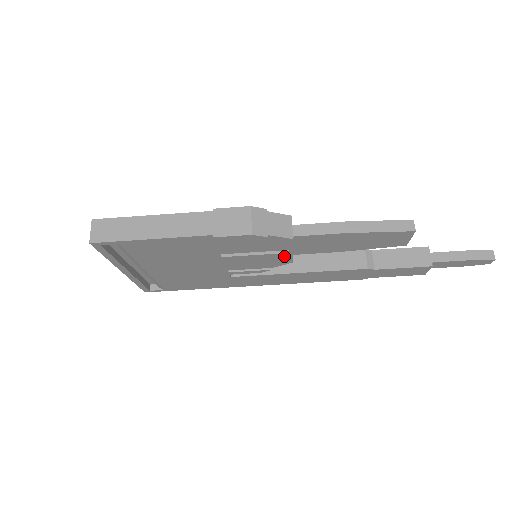
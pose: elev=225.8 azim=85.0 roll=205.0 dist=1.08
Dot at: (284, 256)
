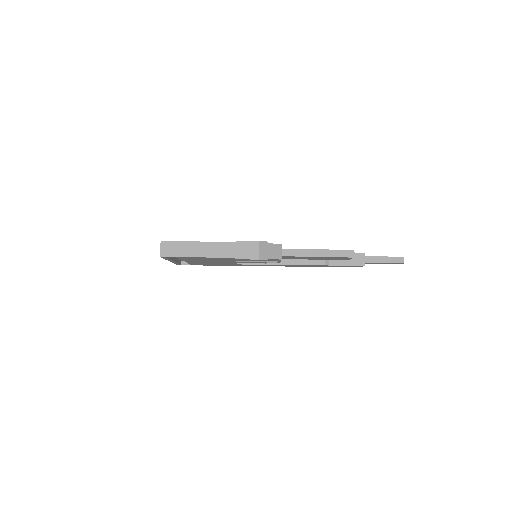
Dot at: occluded
